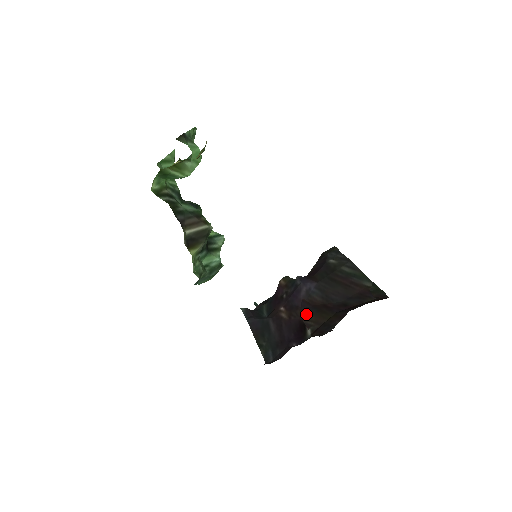
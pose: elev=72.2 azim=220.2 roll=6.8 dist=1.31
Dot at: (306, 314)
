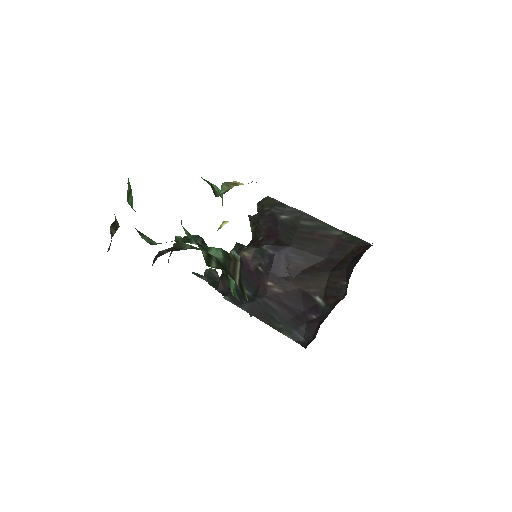
Dot at: (302, 282)
